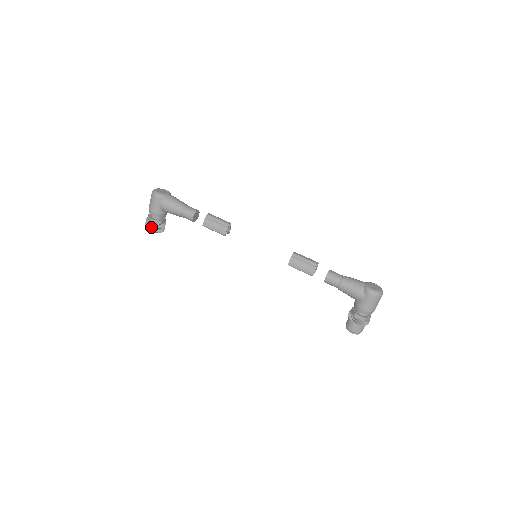
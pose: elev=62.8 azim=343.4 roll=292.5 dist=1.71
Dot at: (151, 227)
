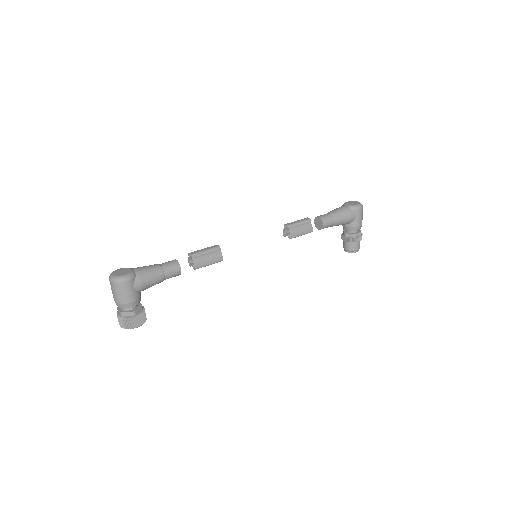
Dot at: (138, 321)
